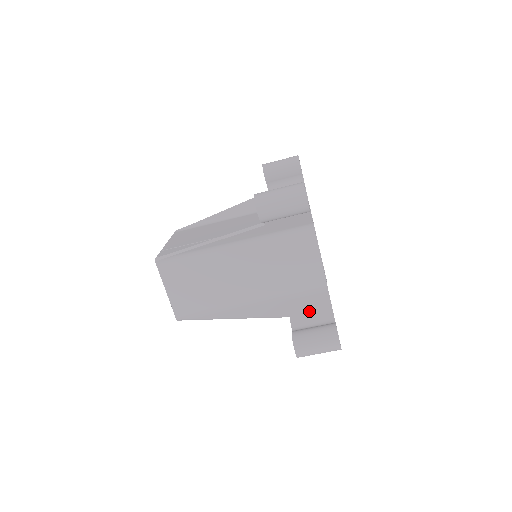
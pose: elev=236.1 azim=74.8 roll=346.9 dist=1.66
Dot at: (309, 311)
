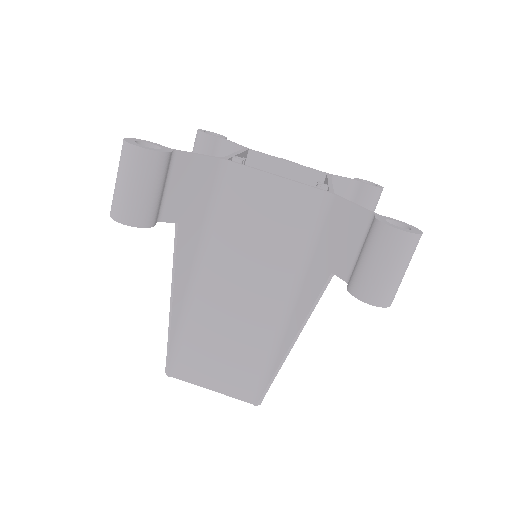
Dot at: (341, 241)
